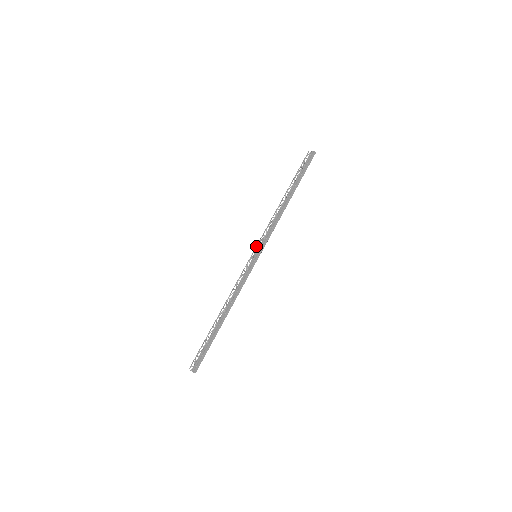
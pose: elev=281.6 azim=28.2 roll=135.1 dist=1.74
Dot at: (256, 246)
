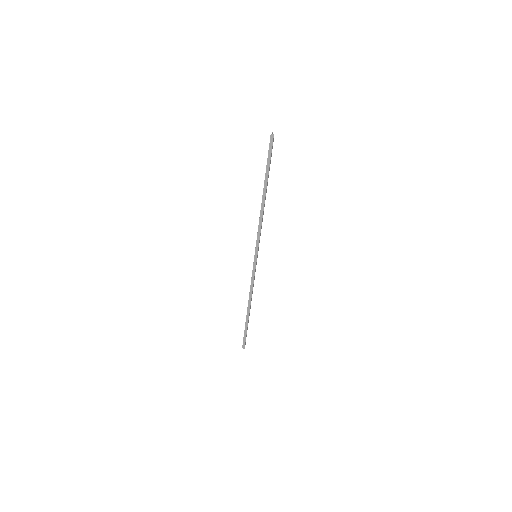
Dot at: occluded
